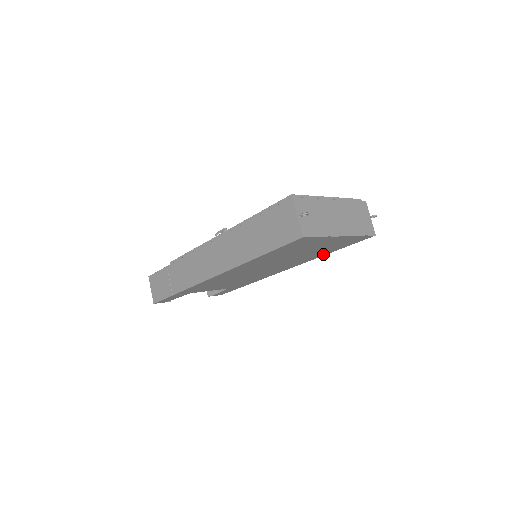
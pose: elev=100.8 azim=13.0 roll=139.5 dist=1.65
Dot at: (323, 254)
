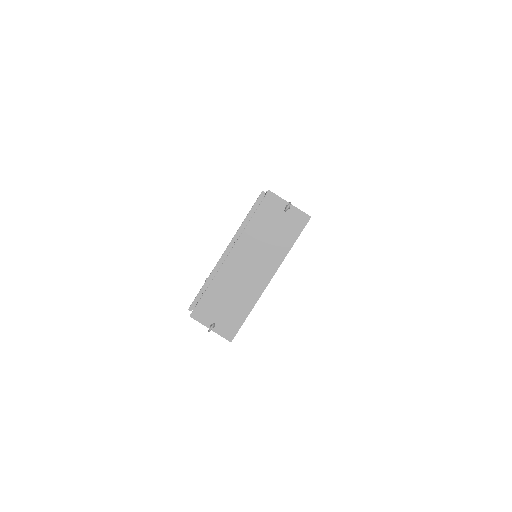
Dot at: occluded
